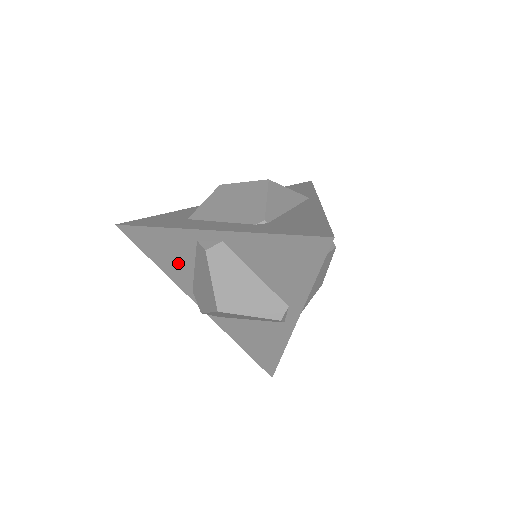
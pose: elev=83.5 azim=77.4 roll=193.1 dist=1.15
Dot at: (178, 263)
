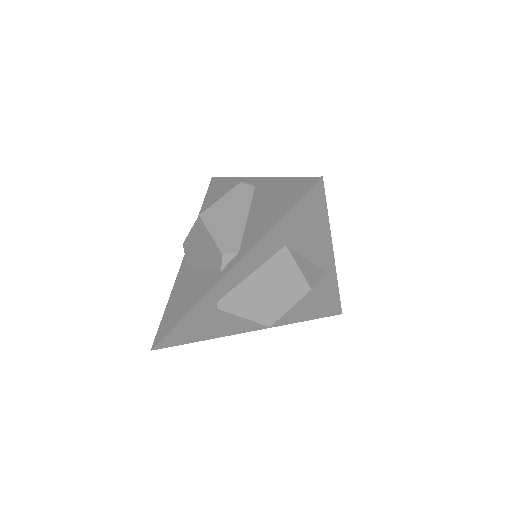
Dot at: occluded
